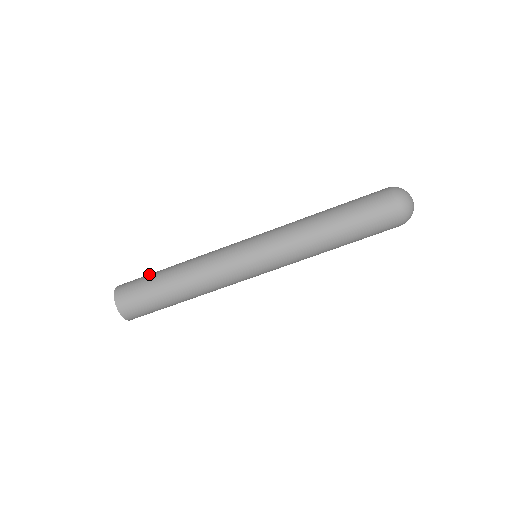
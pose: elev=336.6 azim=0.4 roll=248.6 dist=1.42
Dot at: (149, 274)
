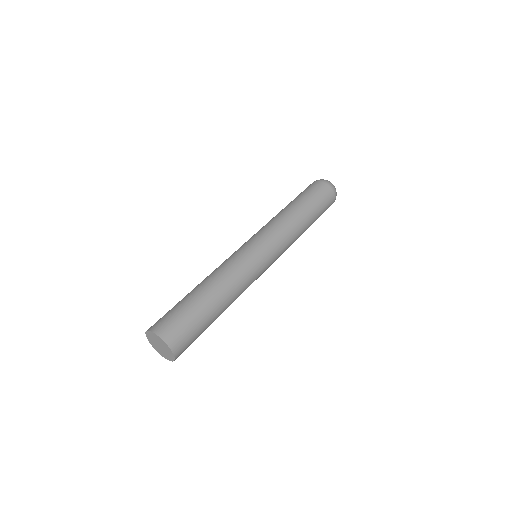
Dot at: (181, 305)
